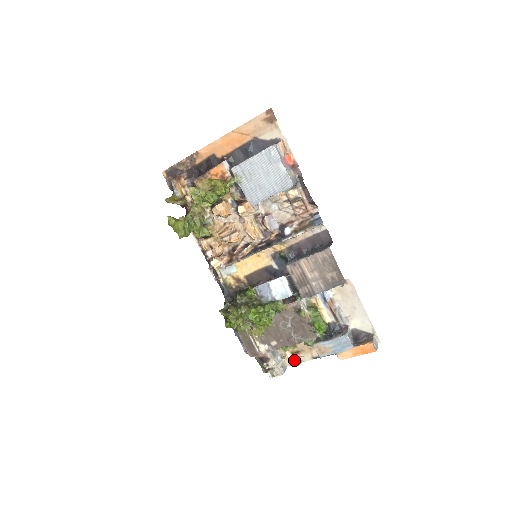
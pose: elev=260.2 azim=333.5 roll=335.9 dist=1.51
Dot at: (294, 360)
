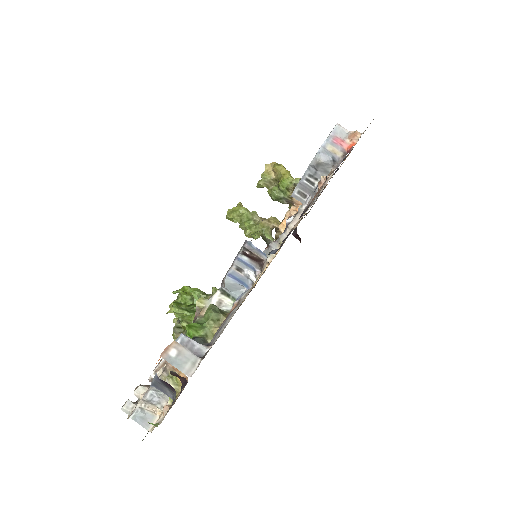
Dot at: occluded
